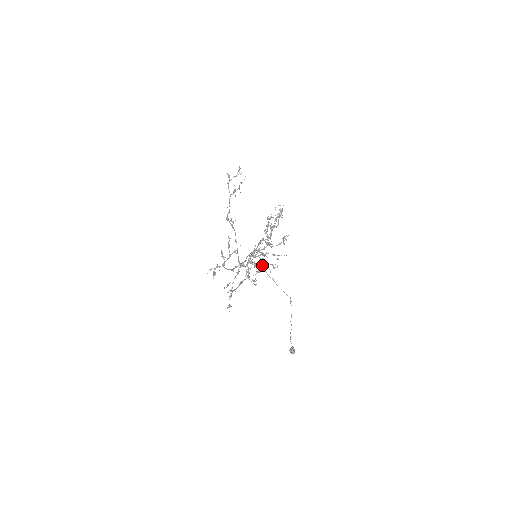
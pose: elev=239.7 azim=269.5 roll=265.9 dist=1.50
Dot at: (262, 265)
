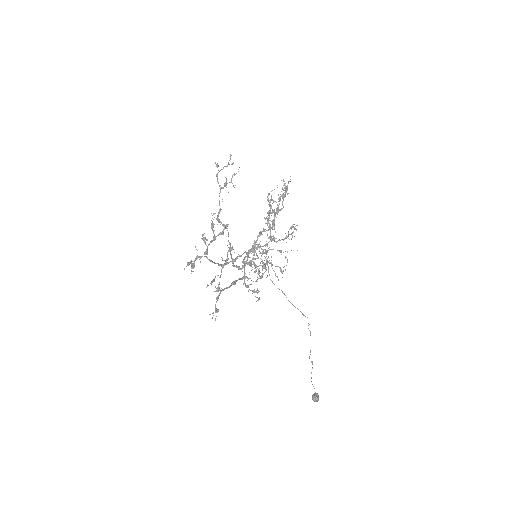
Dot at: (265, 267)
